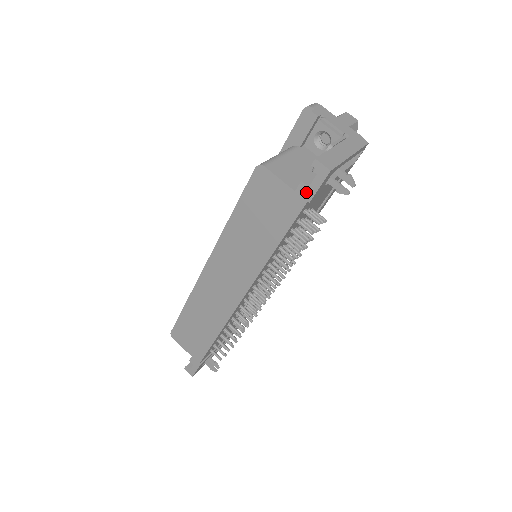
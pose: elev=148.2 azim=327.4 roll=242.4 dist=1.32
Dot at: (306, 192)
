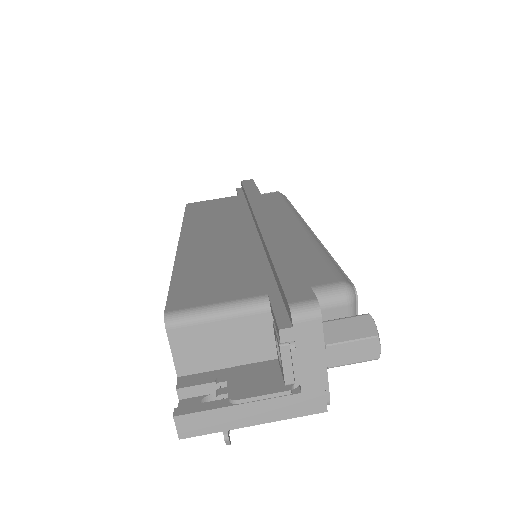
Dot at: (179, 395)
